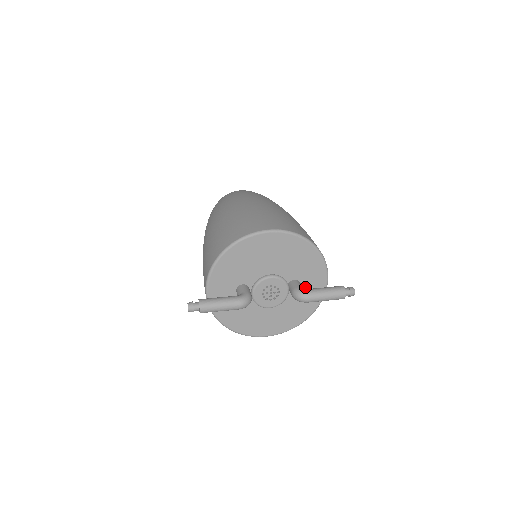
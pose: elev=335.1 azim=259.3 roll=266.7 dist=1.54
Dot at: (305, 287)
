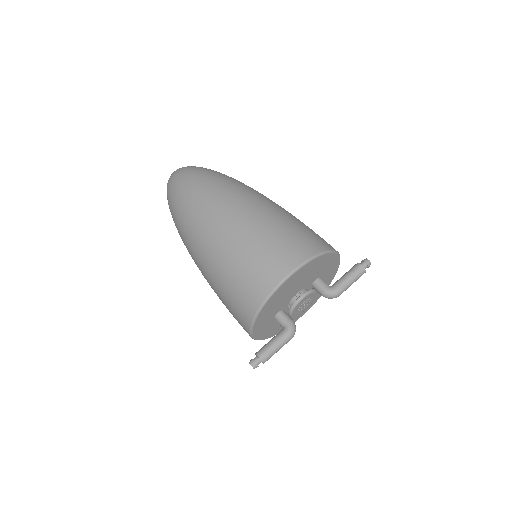
Dot at: (324, 276)
